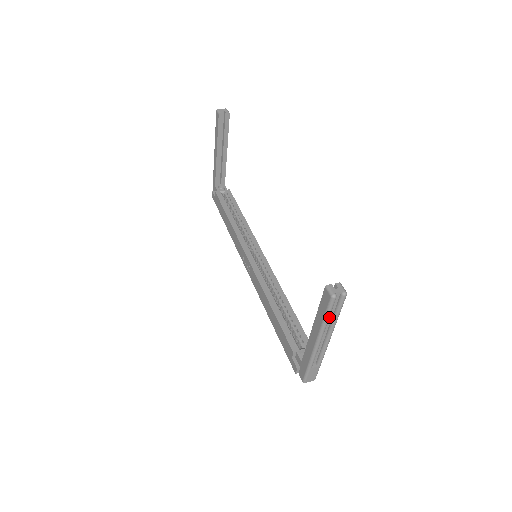
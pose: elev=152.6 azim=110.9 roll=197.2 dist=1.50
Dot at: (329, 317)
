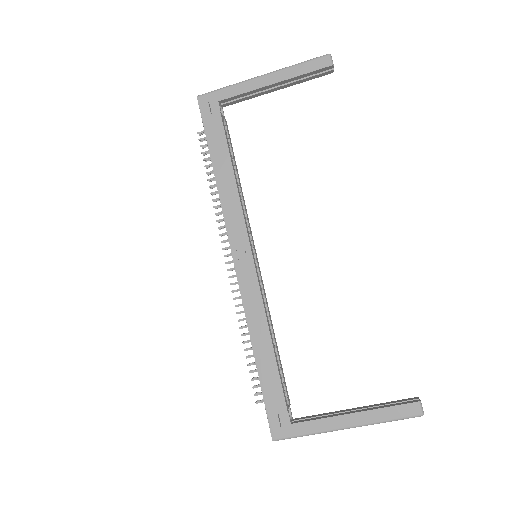
Dot at: (384, 417)
